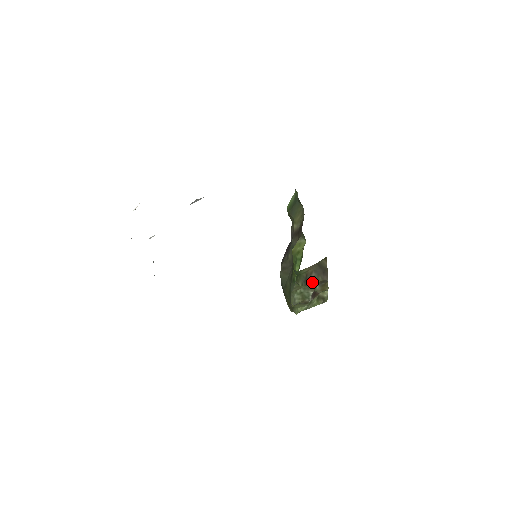
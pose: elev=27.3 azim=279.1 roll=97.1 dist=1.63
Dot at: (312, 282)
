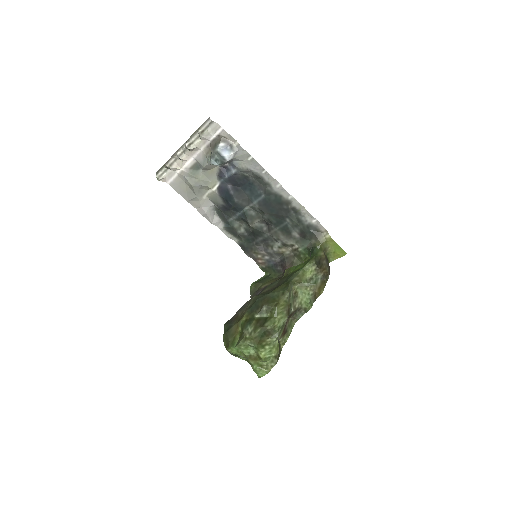
Dot at: (322, 267)
